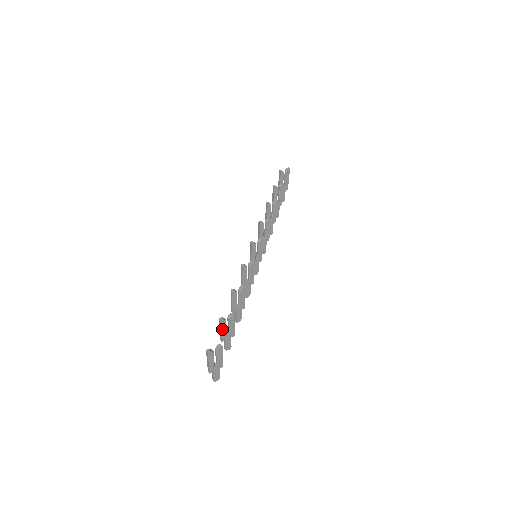
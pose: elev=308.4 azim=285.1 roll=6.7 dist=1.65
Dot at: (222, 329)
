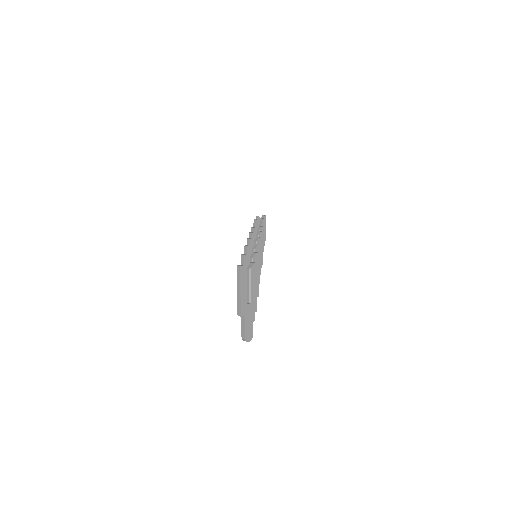
Dot at: occluded
